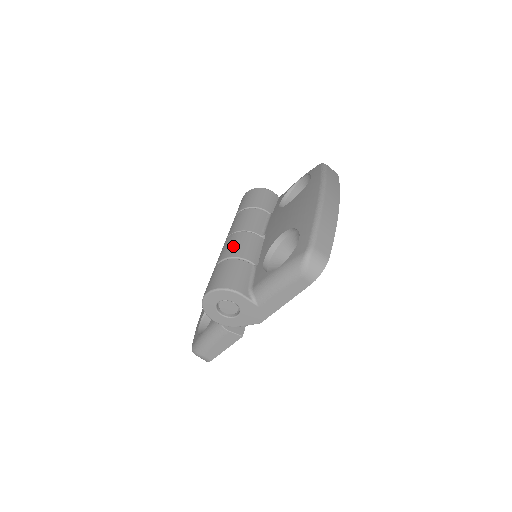
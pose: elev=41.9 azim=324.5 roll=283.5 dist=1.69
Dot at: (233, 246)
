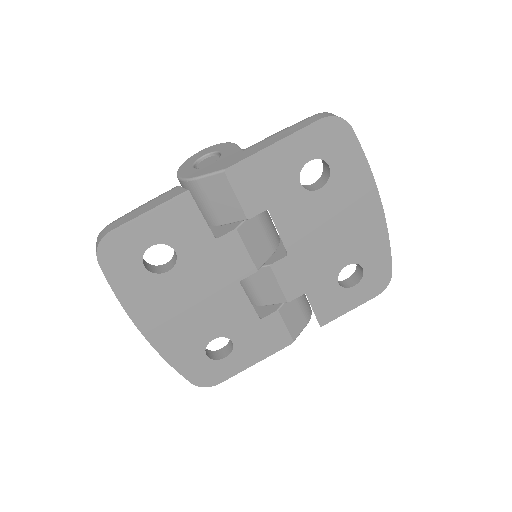
Dot at: occluded
